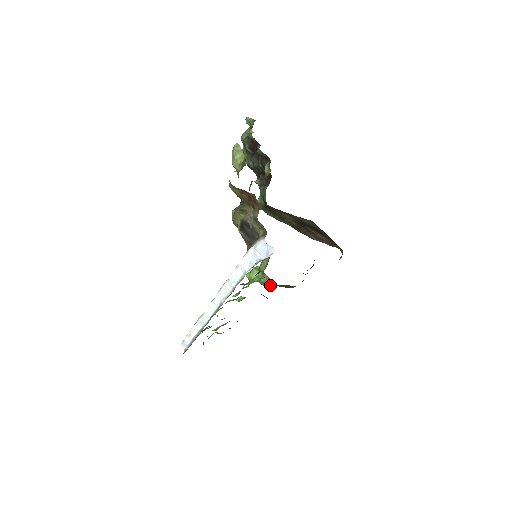
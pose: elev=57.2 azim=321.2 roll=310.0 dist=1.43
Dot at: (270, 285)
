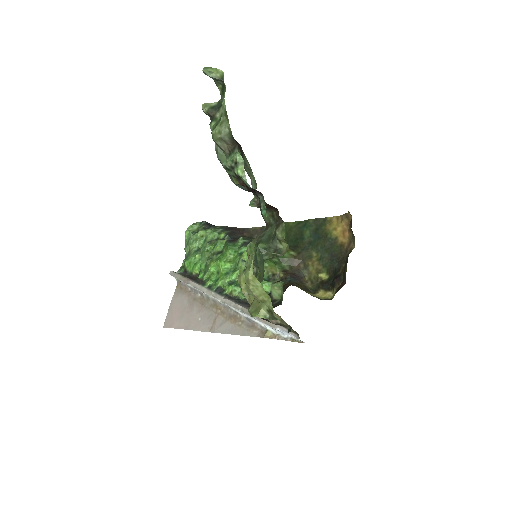
Dot at: (275, 274)
